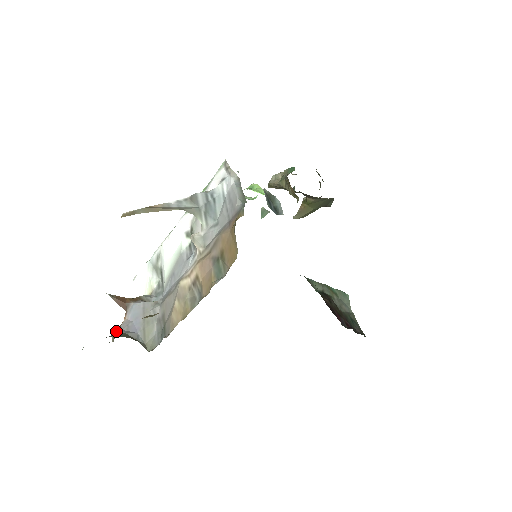
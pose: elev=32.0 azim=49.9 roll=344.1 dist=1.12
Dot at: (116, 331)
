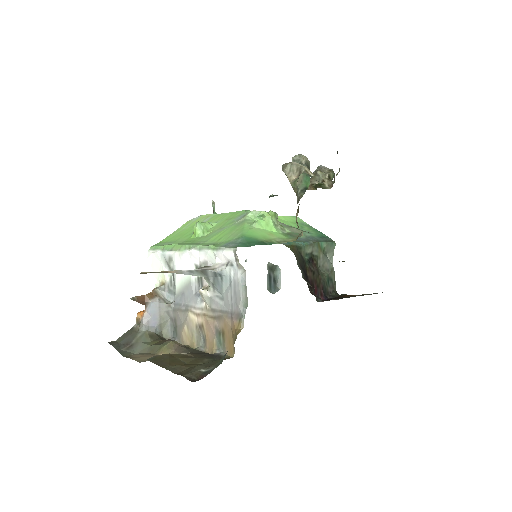
Dot at: (139, 320)
